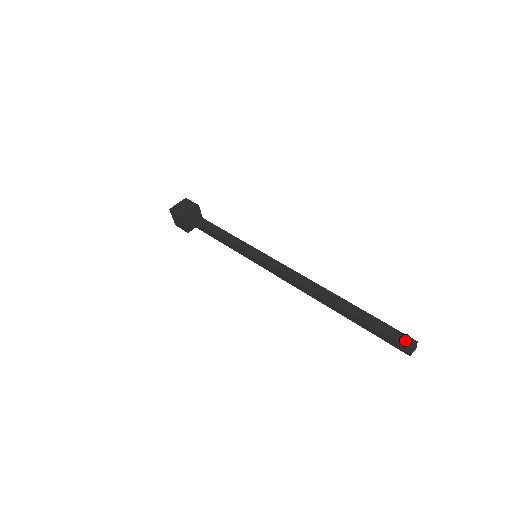
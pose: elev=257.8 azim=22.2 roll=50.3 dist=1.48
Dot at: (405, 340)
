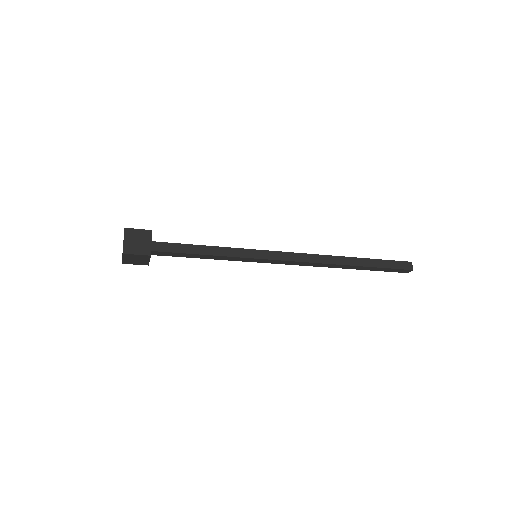
Dot at: (406, 266)
